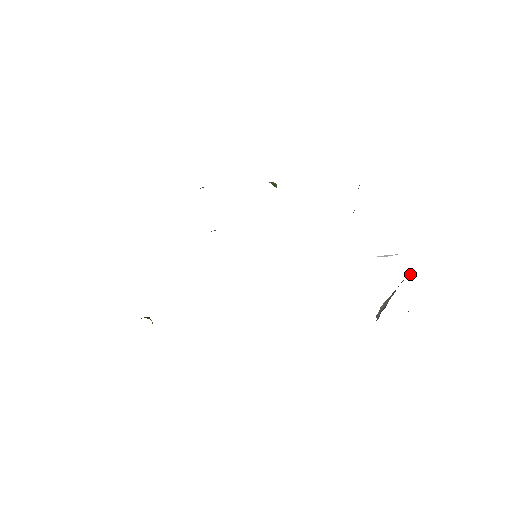
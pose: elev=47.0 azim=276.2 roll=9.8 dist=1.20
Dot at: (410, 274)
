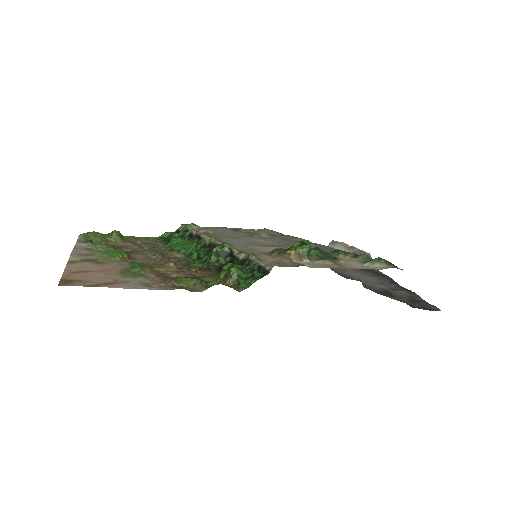
Dot at: occluded
